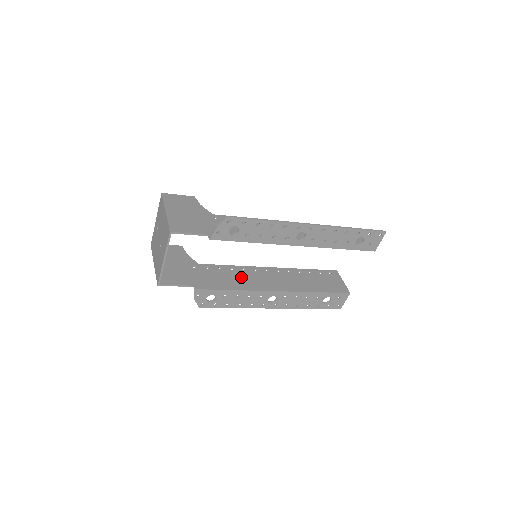
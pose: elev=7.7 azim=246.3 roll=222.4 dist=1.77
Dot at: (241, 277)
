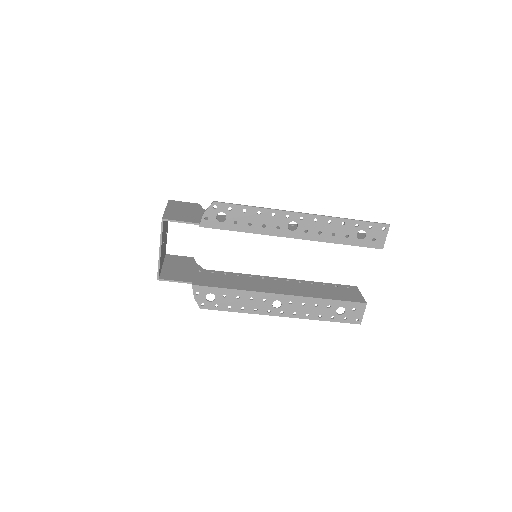
Dot at: (245, 281)
